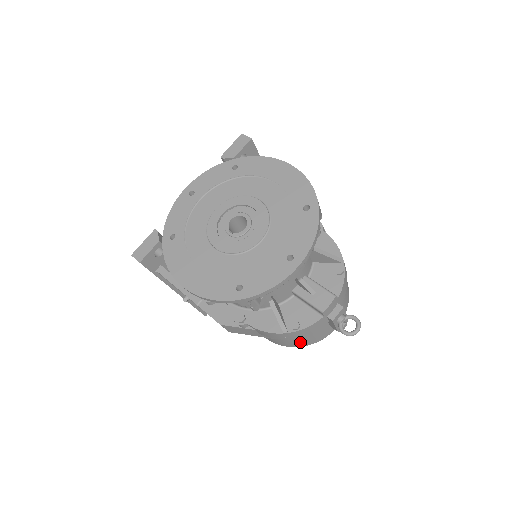
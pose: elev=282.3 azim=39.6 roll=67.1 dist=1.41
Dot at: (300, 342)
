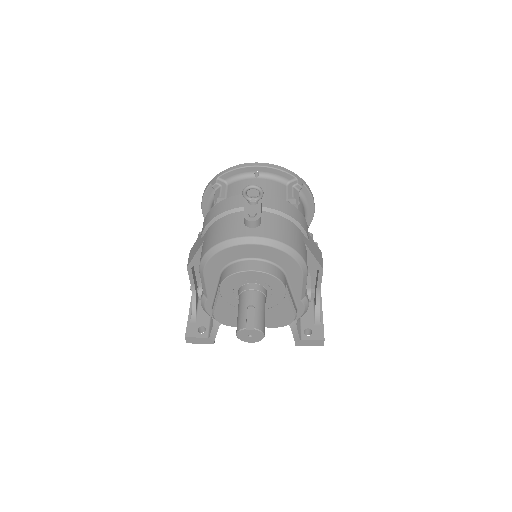
Dot at: (214, 236)
